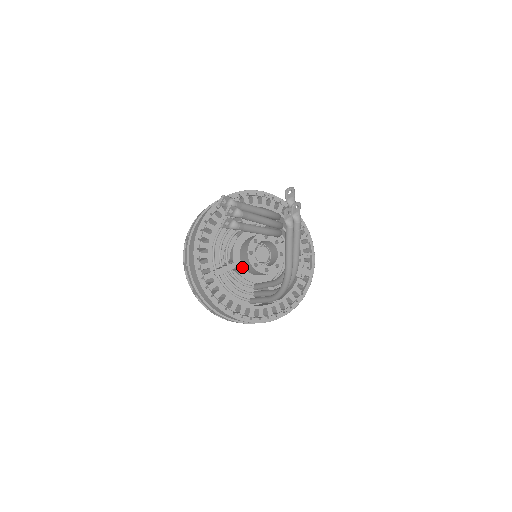
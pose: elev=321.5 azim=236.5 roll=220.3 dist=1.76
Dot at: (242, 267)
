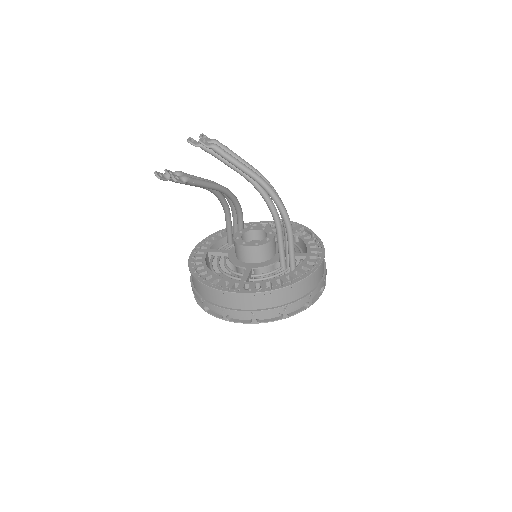
Dot at: (255, 264)
